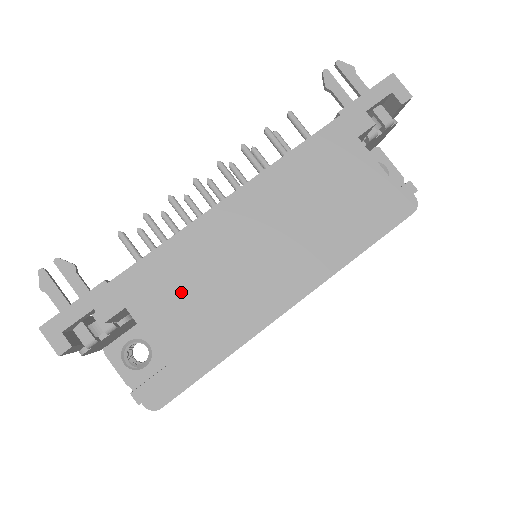
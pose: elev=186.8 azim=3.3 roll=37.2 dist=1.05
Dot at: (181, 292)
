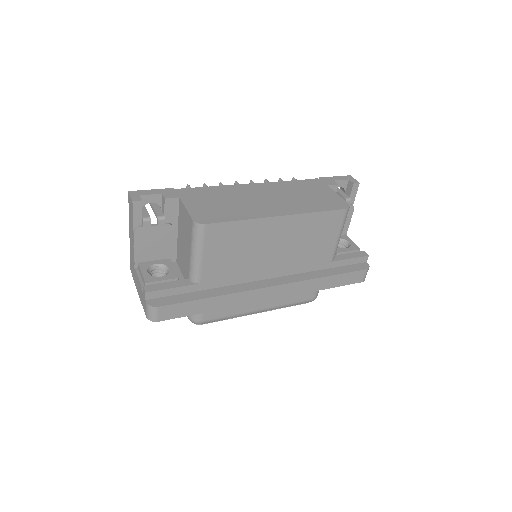
Dot at: (213, 201)
